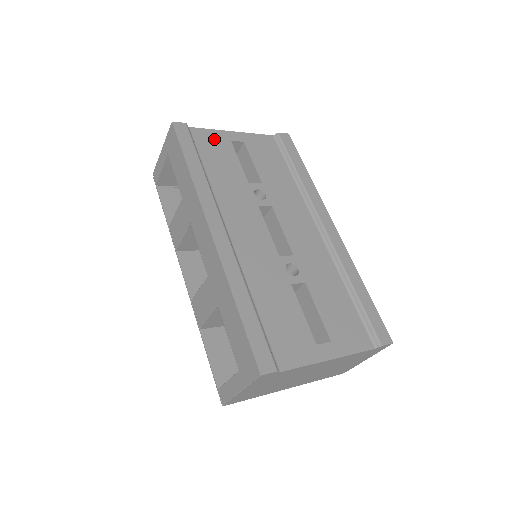
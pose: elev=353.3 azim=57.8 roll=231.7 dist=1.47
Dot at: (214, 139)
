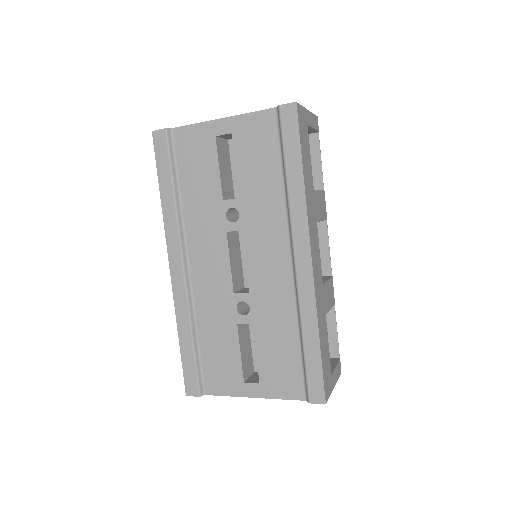
Dot at: (196, 140)
